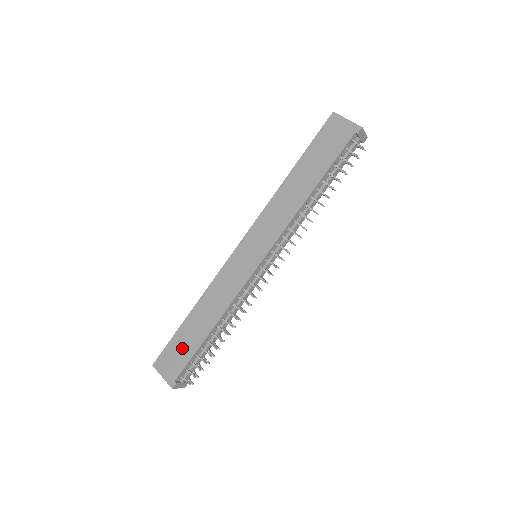
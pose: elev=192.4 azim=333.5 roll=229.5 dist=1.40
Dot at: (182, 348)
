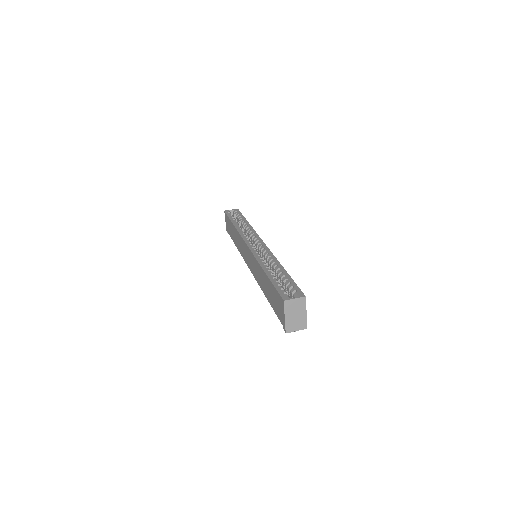
Dot at: (230, 228)
